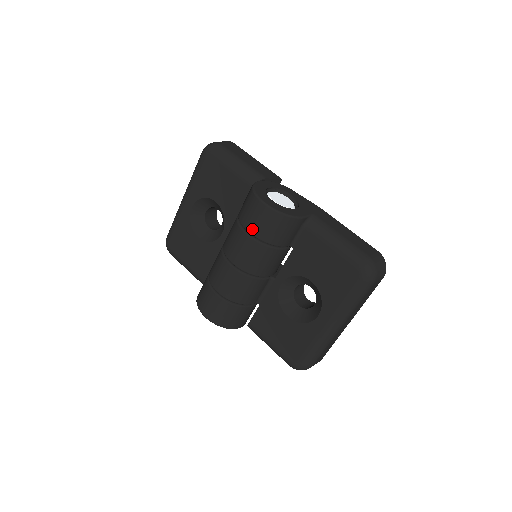
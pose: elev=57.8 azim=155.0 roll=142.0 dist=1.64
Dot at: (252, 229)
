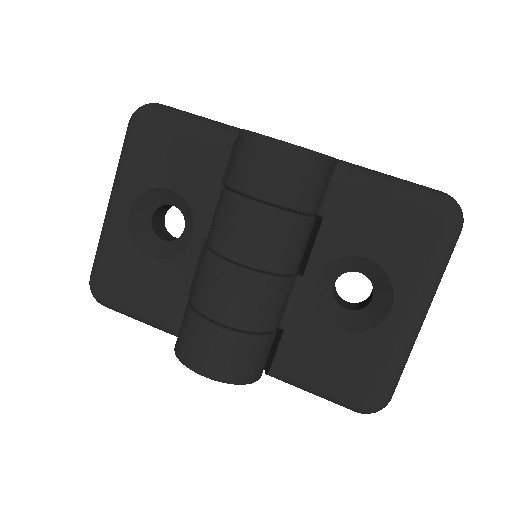
Dot at: (265, 191)
